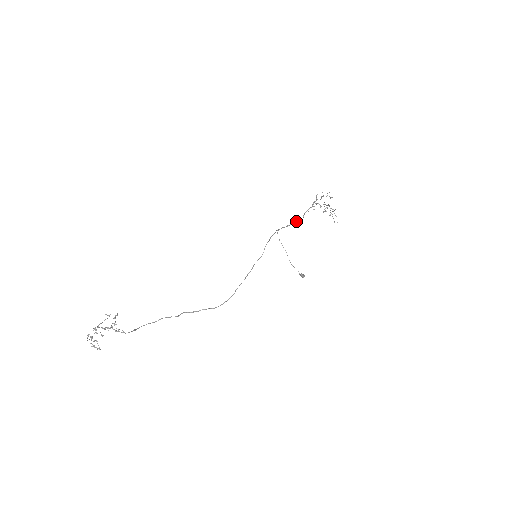
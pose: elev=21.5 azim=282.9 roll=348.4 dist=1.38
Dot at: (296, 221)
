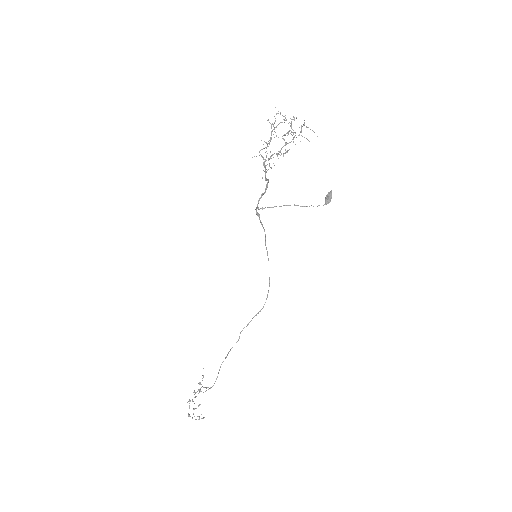
Dot at: (265, 188)
